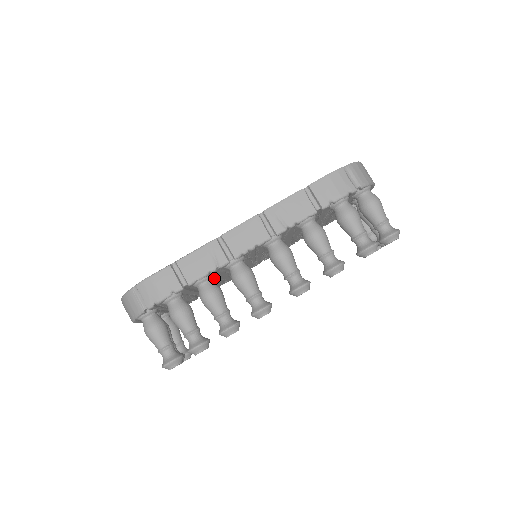
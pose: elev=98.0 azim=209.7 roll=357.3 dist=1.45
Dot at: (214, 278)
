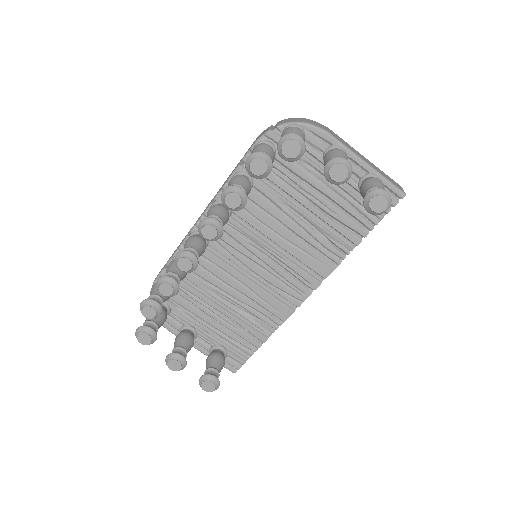
Dot at: (210, 275)
